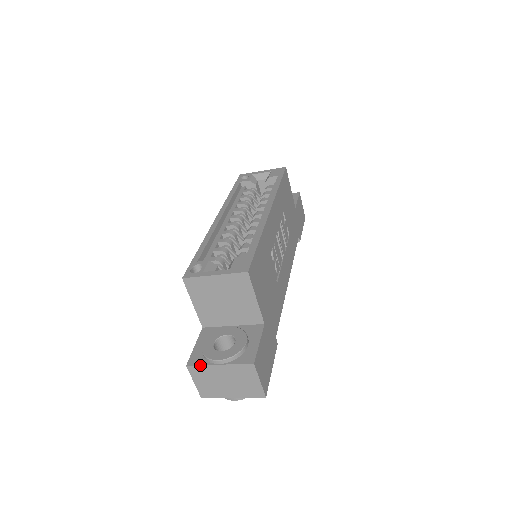
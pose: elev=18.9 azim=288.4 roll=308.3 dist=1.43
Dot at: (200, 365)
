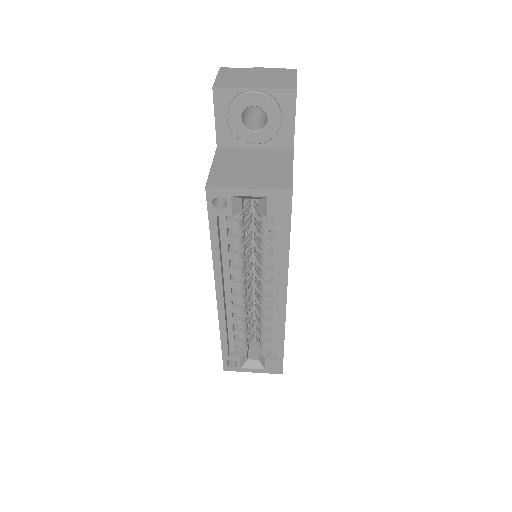
Dot at: occluded
